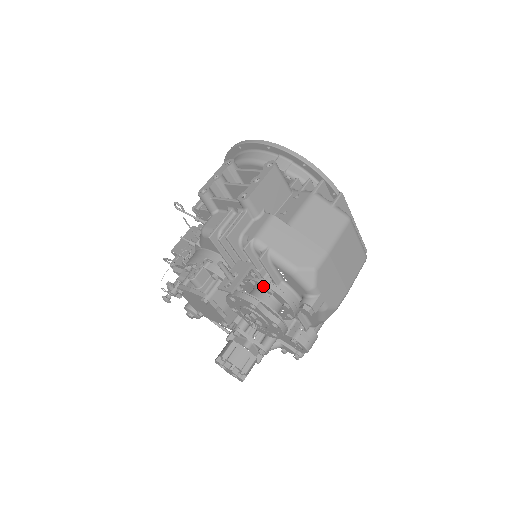
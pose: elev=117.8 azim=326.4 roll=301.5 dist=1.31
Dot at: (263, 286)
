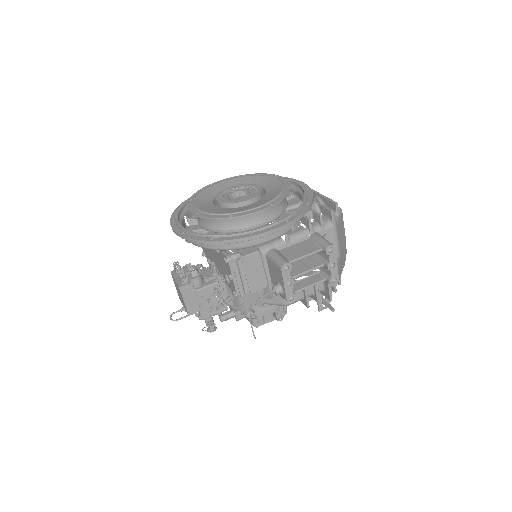
Dot at: occluded
